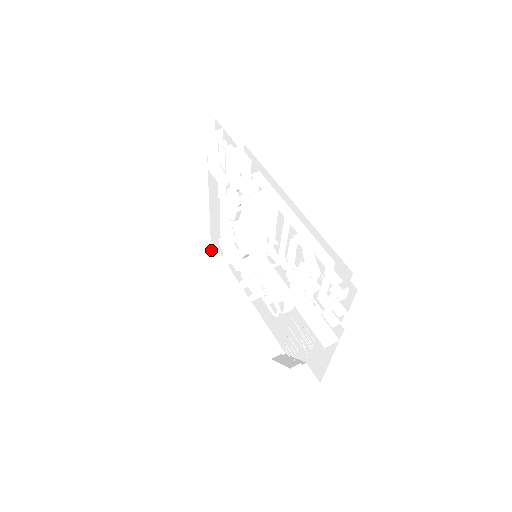
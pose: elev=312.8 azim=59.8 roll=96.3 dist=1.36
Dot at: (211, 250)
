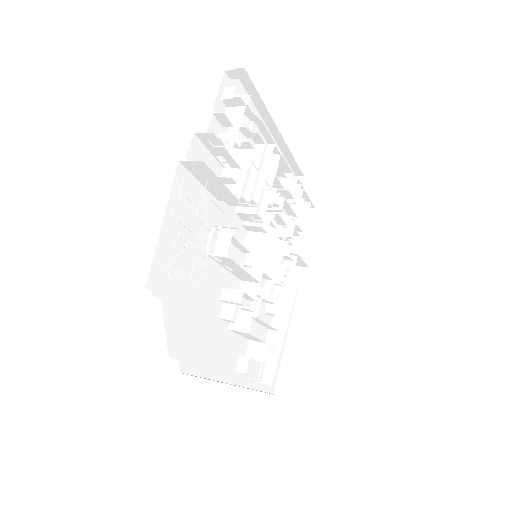
Dot at: occluded
